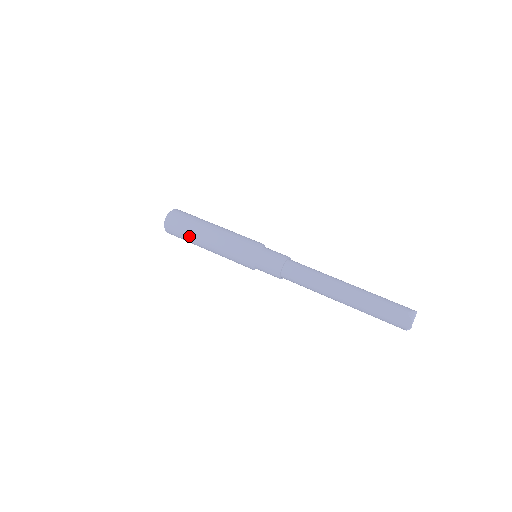
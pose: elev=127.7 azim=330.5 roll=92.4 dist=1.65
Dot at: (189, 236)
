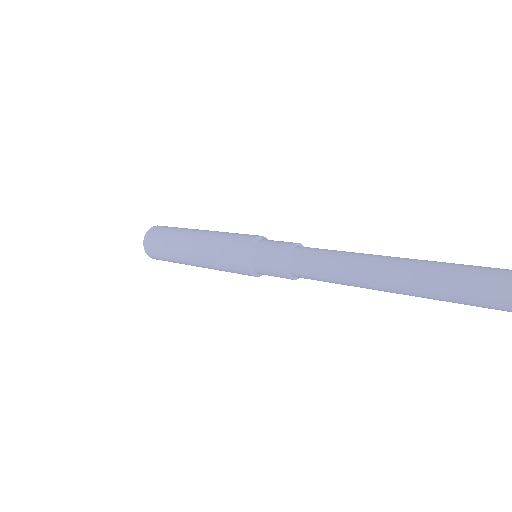
Dot at: (170, 252)
